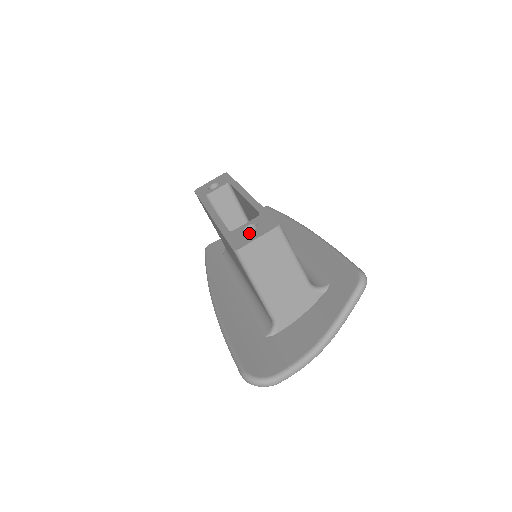
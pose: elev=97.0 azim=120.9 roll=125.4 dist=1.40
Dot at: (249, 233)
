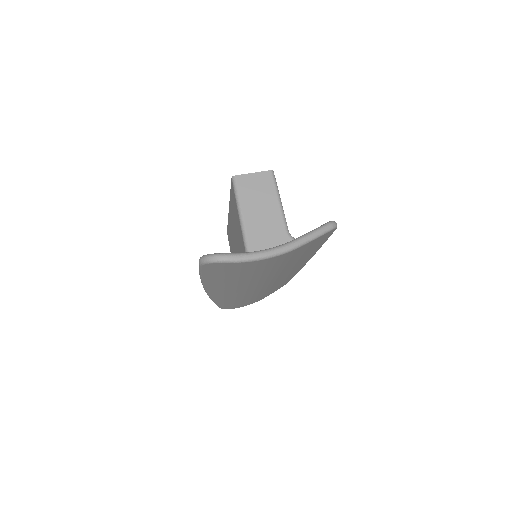
Dot at: occluded
